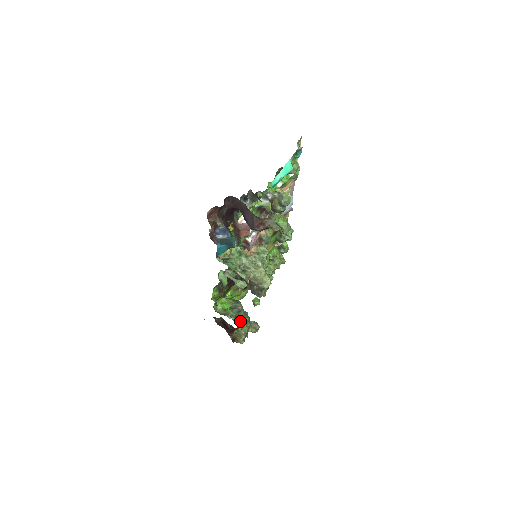
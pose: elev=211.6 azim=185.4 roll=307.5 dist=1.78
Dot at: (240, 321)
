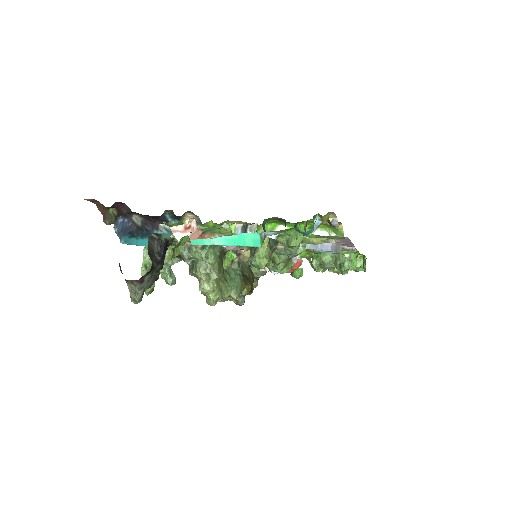
Dot at: occluded
